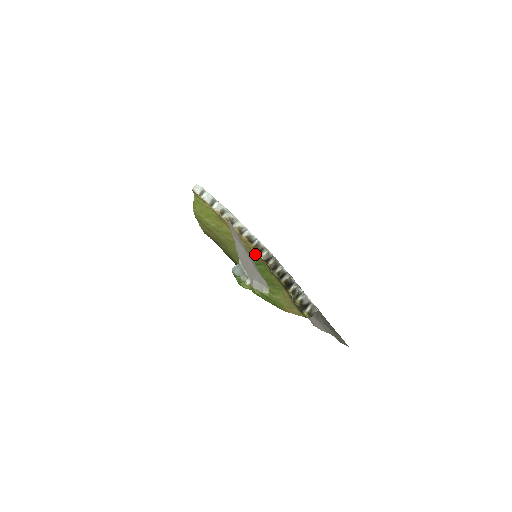
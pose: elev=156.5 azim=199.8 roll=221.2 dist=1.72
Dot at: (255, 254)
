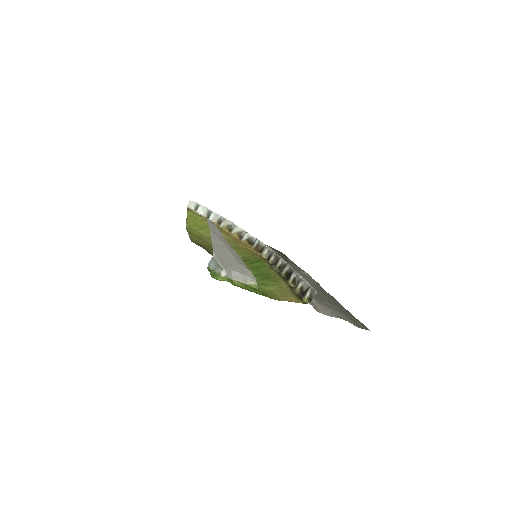
Dot at: (255, 254)
